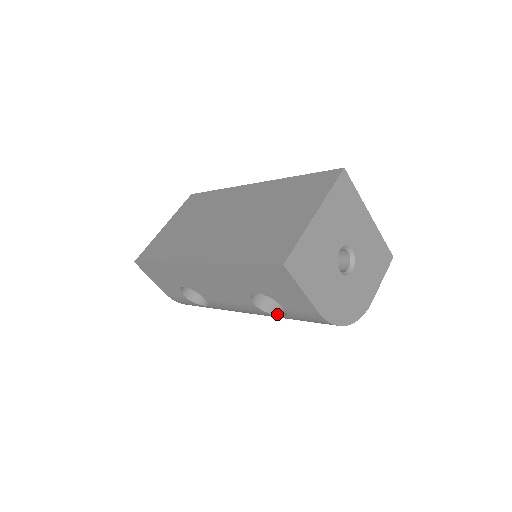
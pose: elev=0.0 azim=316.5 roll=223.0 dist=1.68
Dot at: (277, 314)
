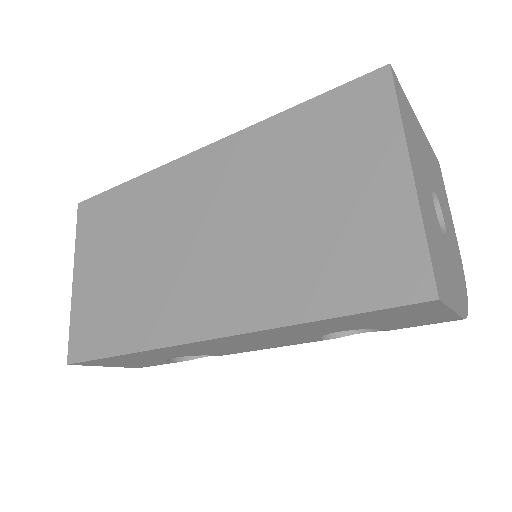
Dot at: (356, 332)
